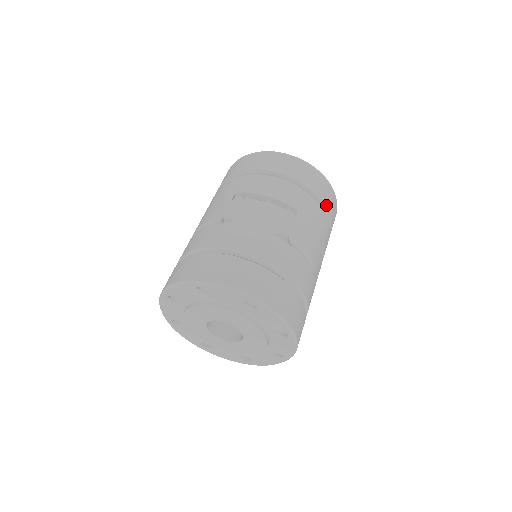
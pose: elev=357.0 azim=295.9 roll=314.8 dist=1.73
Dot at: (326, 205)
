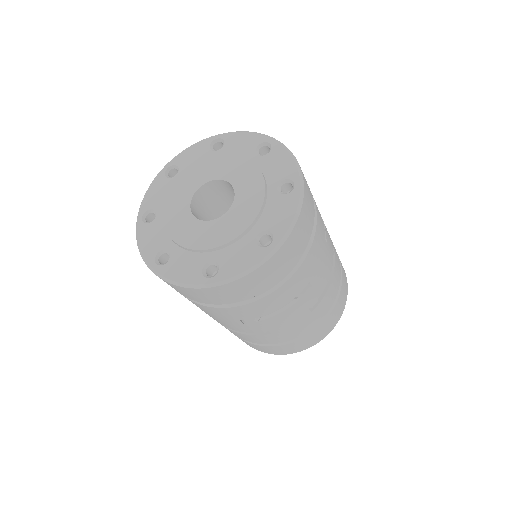
Dot at: occluded
